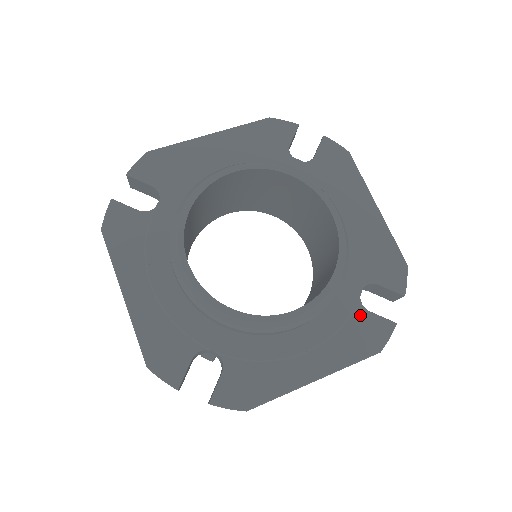
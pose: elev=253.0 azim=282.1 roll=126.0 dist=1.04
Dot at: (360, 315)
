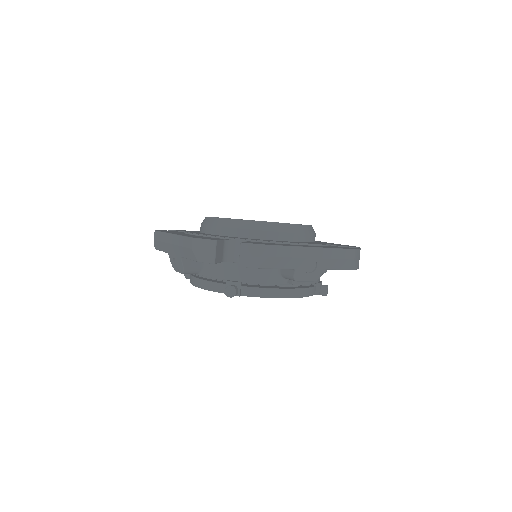
Dot at: (334, 246)
